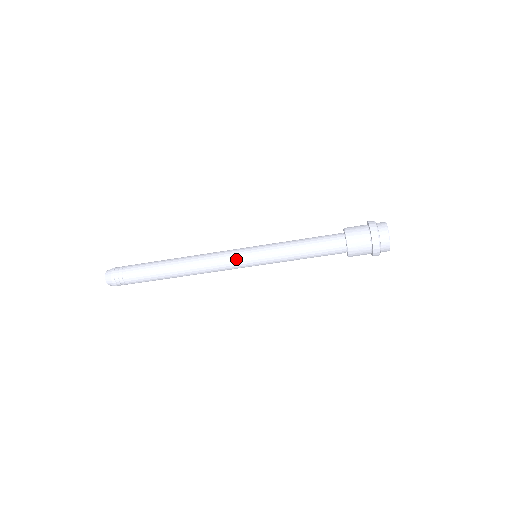
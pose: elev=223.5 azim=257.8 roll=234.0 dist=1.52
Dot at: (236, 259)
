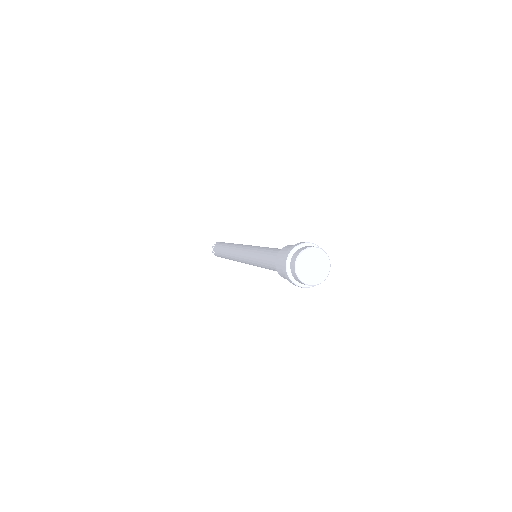
Dot at: (242, 259)
